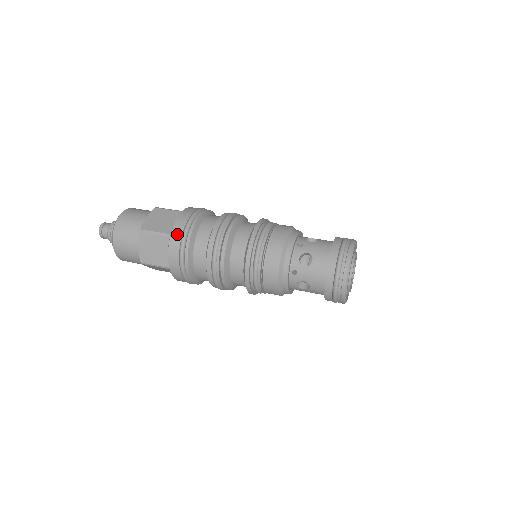
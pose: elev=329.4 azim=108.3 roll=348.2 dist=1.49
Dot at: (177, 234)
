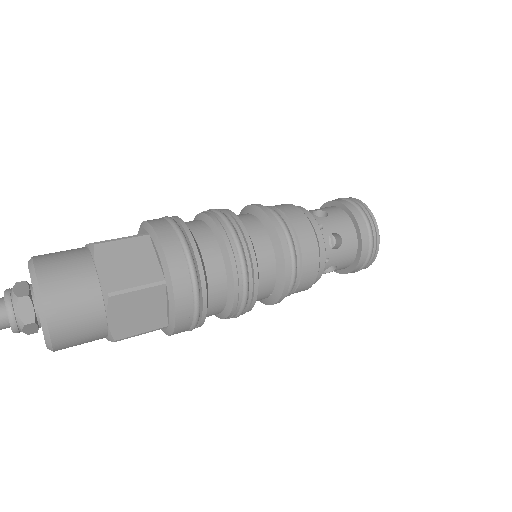
Dot at: (161, 224)
